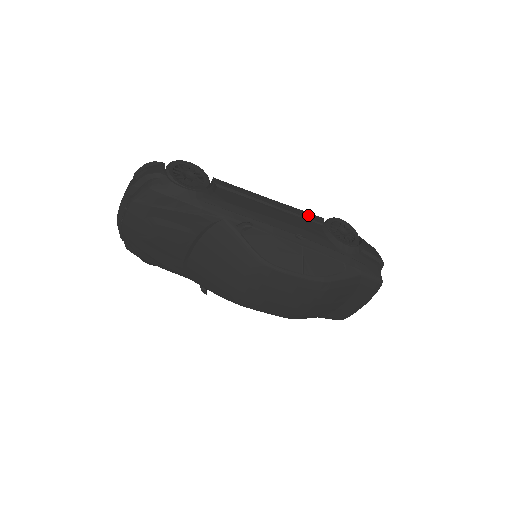
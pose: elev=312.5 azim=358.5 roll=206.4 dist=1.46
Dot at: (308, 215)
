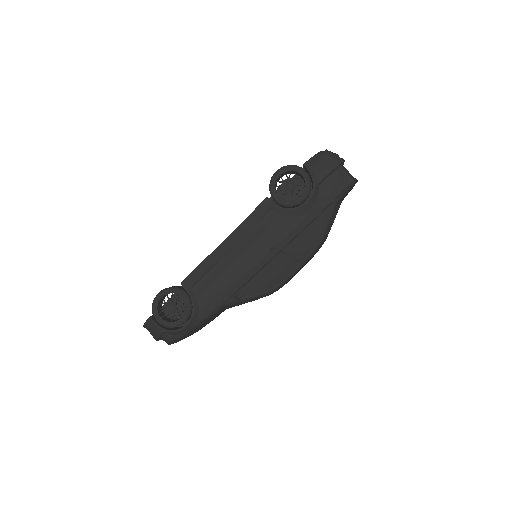
Dot at: (256, 214)
